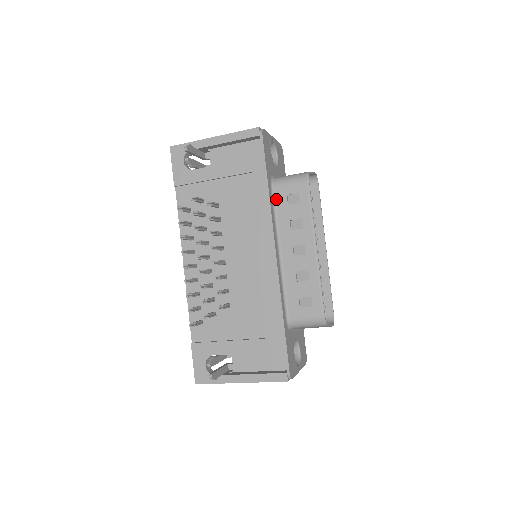
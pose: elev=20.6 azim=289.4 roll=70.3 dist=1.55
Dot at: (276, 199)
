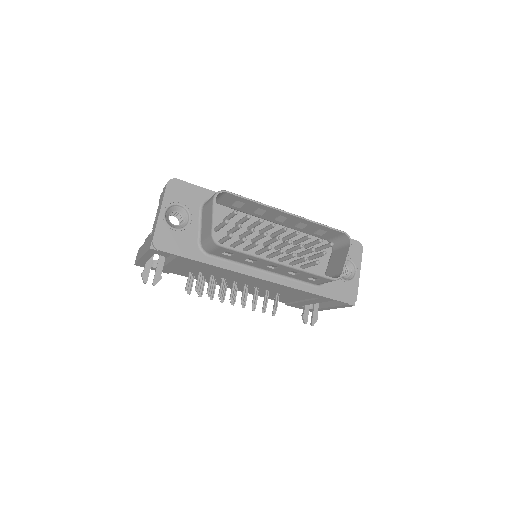
Dot at: (220, 256)
